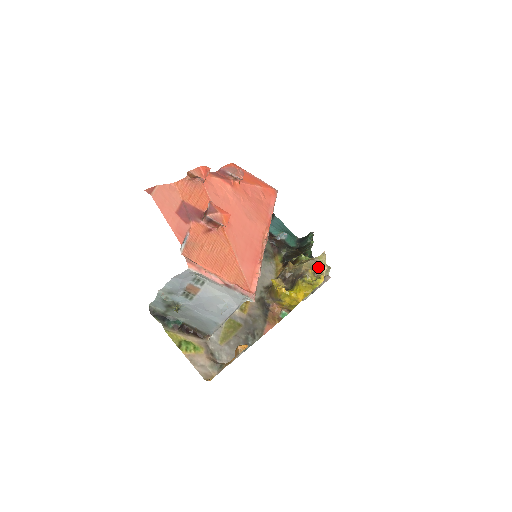
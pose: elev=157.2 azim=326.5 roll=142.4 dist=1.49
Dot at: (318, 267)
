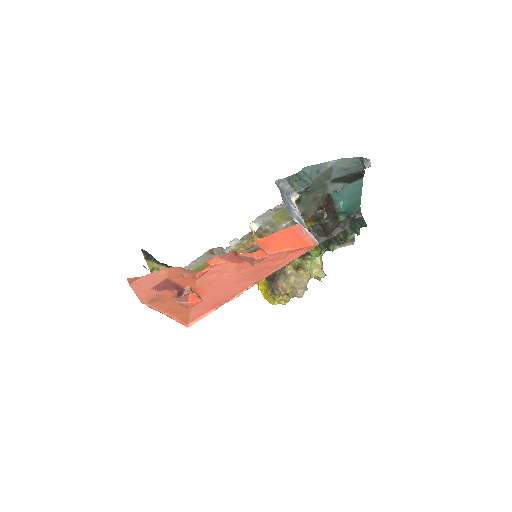
Dot at: (296, 292)
